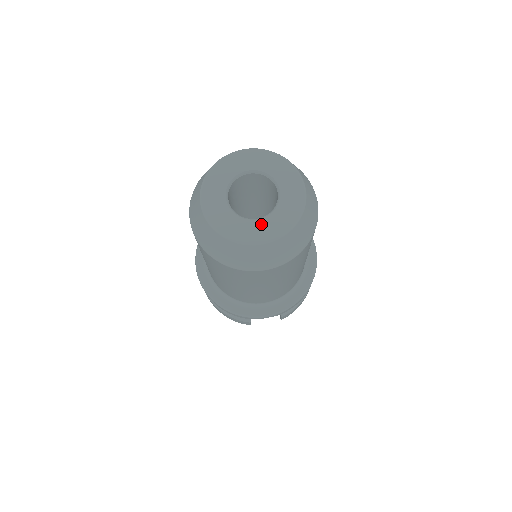
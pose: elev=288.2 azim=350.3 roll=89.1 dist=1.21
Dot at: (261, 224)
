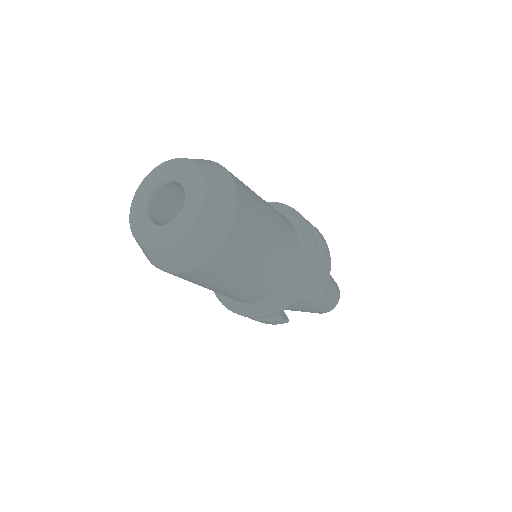
Dot at: (176, 223)
